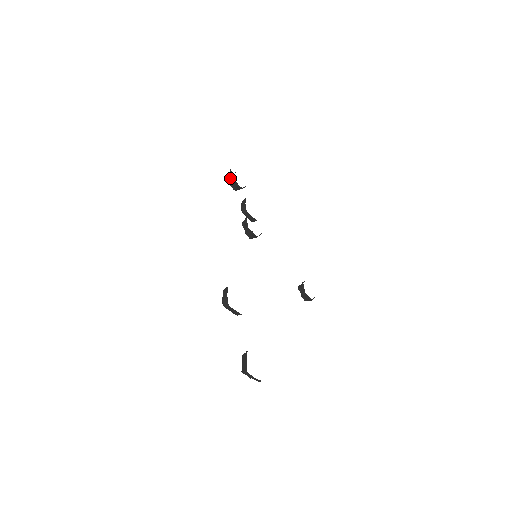
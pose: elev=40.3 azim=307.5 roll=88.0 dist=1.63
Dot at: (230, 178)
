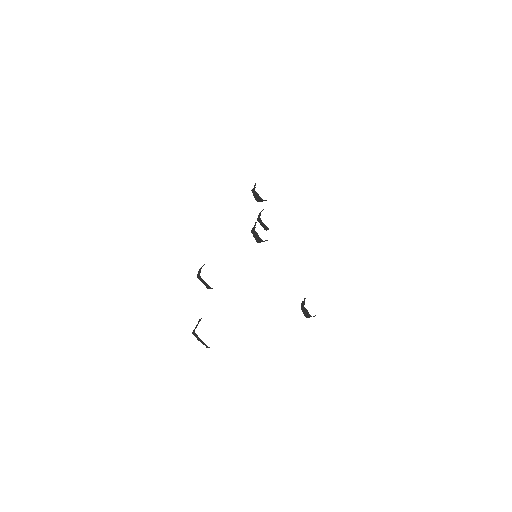
Dot at: (253, 189)
